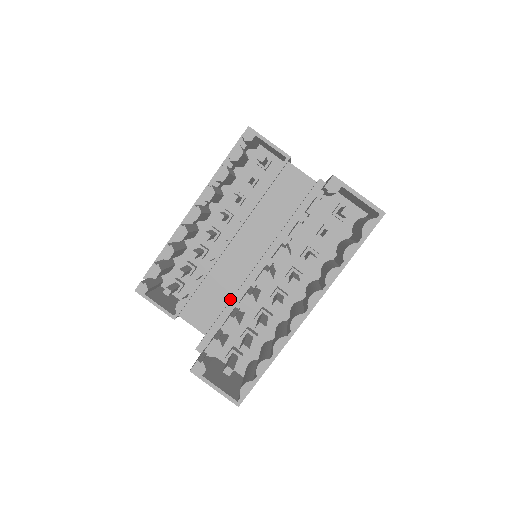
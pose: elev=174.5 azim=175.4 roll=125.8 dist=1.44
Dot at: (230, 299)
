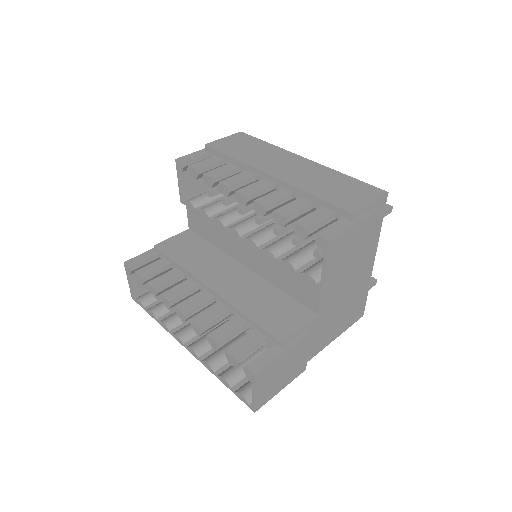
Dot at: (214, 245)
